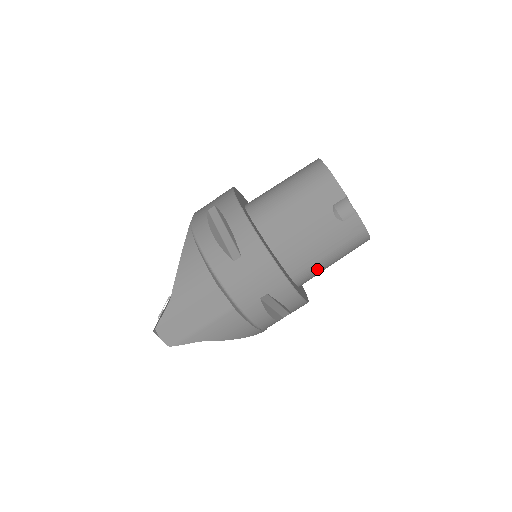
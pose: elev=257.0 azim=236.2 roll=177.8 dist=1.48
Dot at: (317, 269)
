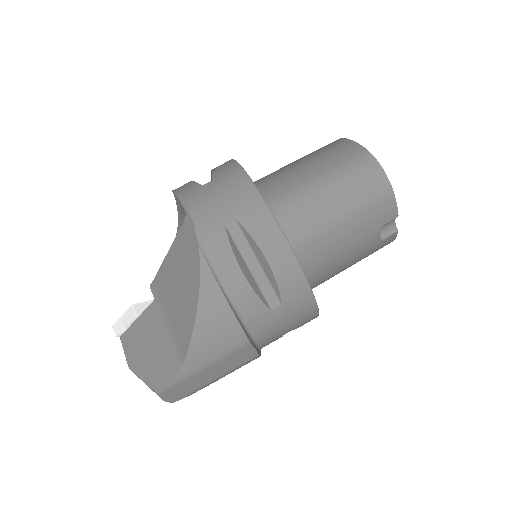
Dot at: occluded
